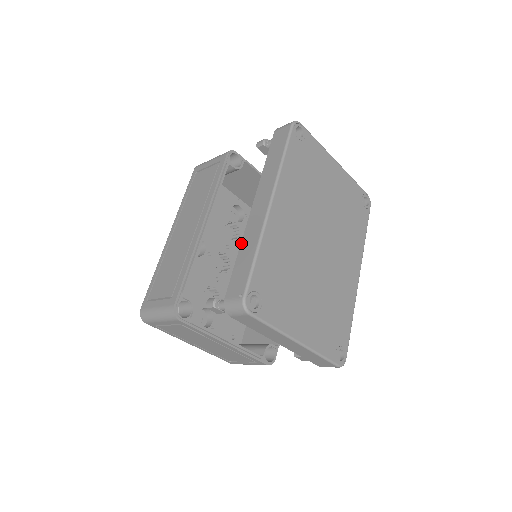
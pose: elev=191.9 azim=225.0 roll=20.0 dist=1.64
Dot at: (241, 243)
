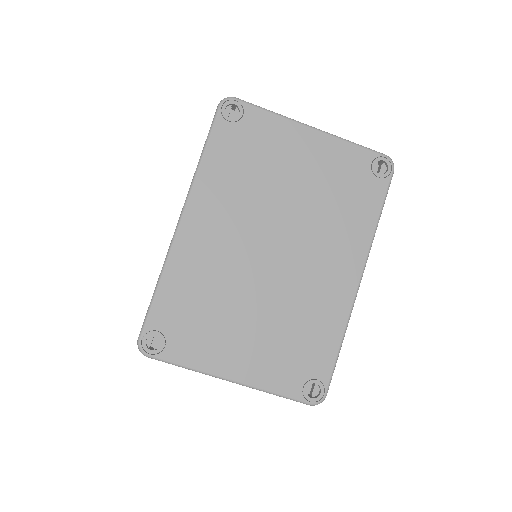
Dot at: occluded
